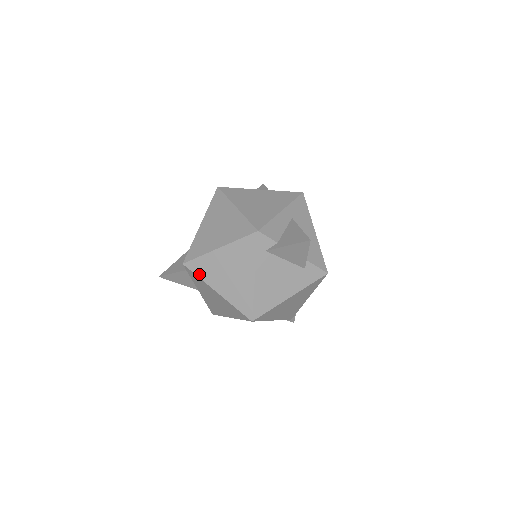
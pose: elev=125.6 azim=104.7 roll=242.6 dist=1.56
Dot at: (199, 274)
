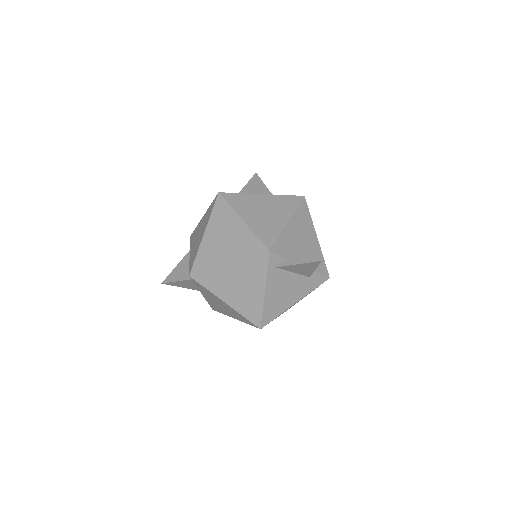
Dot at: (207, 286)
